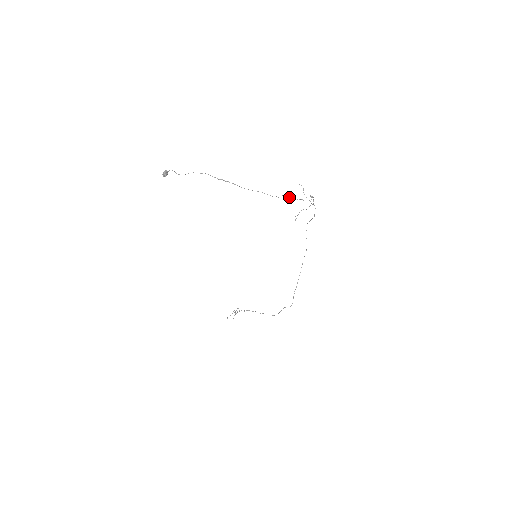
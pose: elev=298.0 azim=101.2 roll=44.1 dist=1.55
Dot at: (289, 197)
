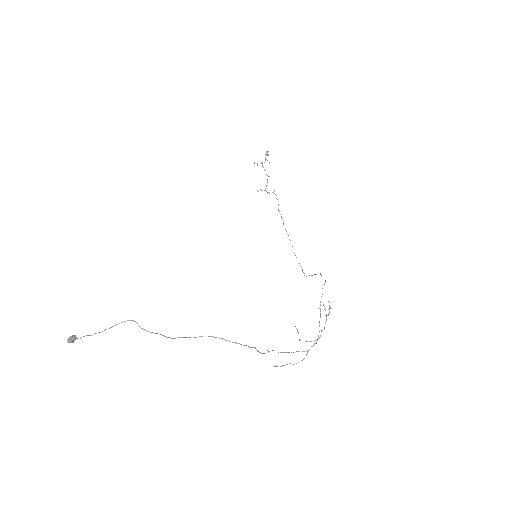
Dot at: occluded
